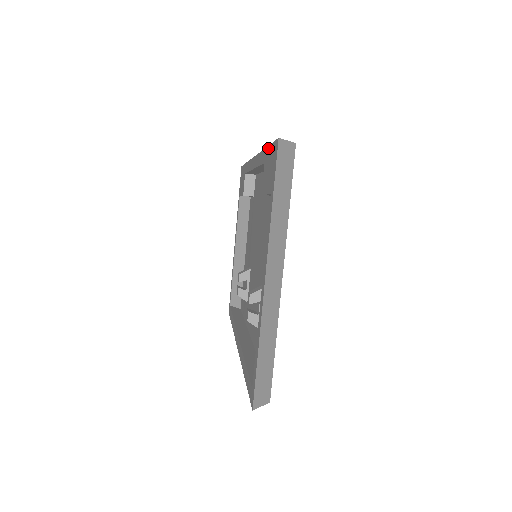
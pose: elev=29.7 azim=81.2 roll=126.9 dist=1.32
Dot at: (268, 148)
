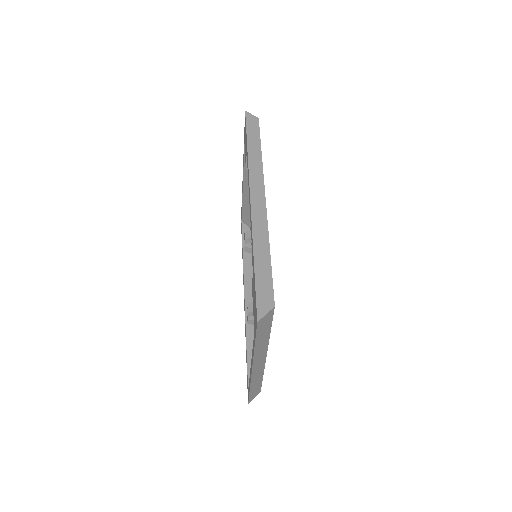
Dot at: (254, 278)
